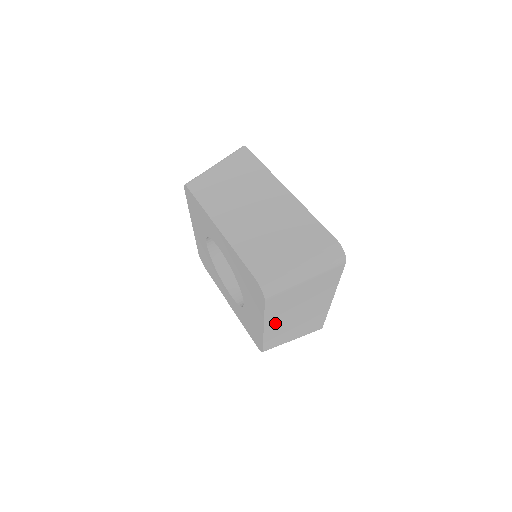
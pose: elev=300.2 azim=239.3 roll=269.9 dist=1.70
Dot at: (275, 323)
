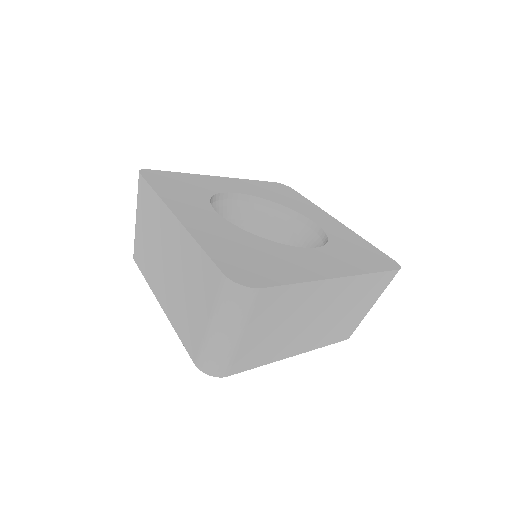
Dot at: (299, 344)
